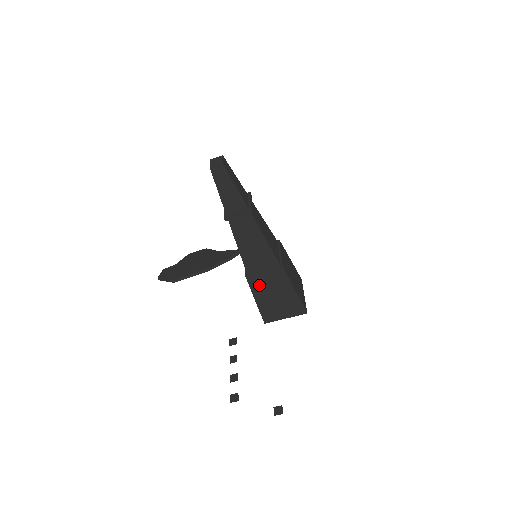
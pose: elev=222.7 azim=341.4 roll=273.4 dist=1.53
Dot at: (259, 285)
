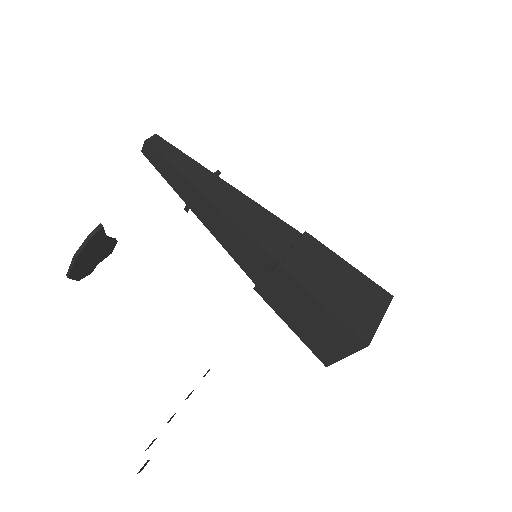
Dot at: (275, 299)
